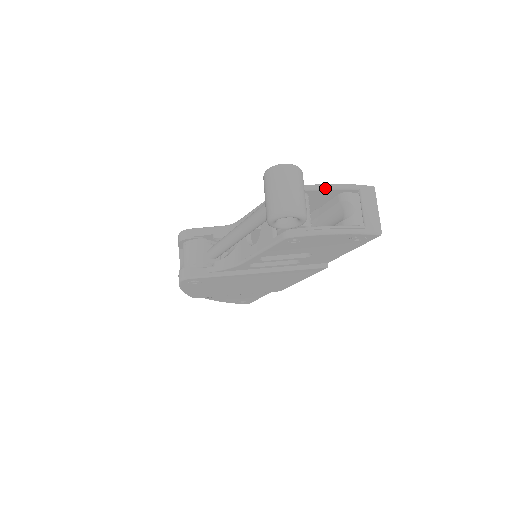
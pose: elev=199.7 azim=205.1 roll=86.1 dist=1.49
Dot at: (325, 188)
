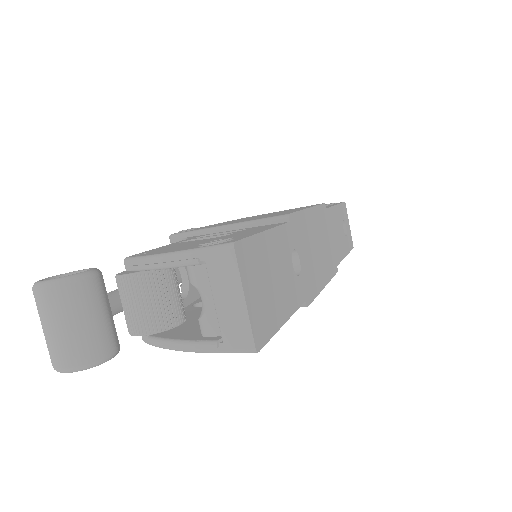
Dot at: (151, 268)
